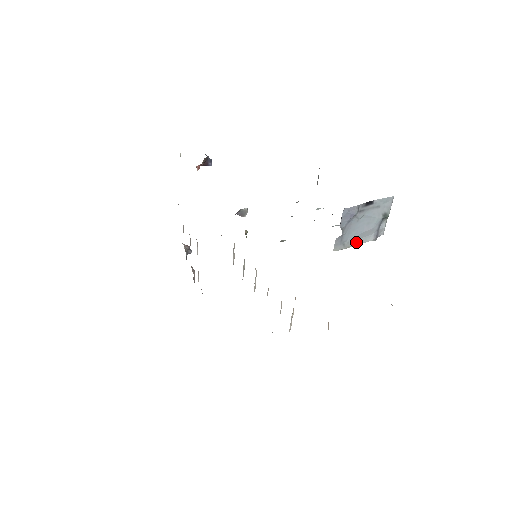
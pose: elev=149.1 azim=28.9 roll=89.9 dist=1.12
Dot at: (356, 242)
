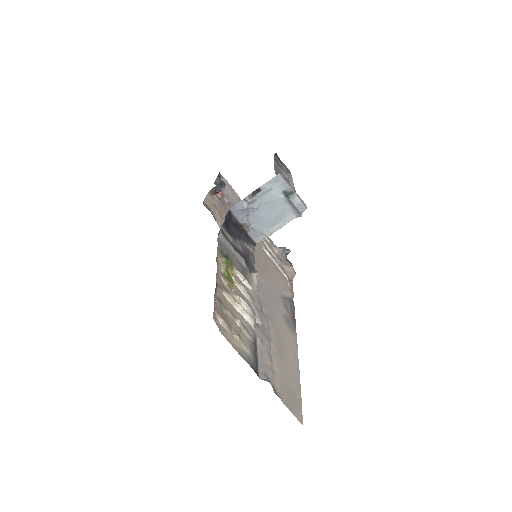
Dot at: (277, 226)
